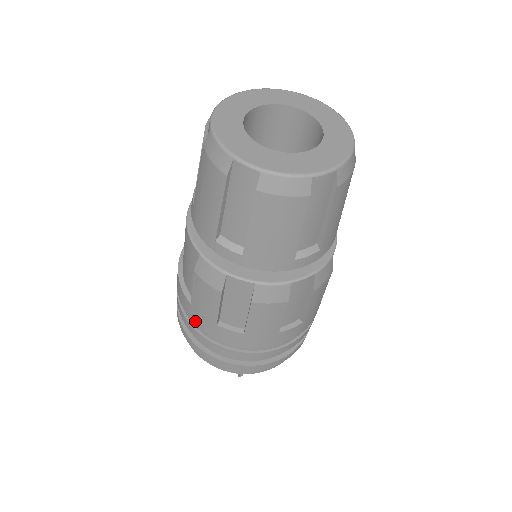
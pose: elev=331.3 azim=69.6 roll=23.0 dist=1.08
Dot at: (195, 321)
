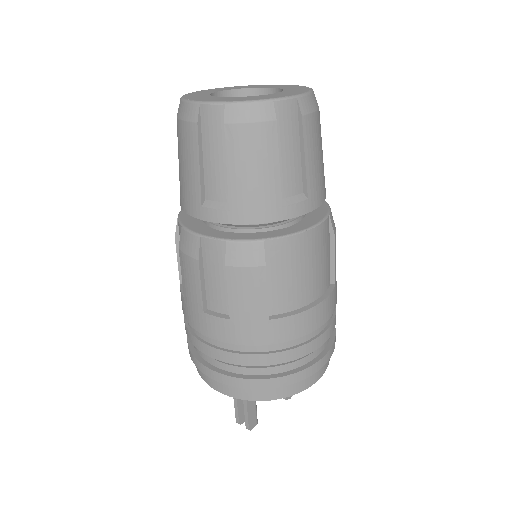
Dot at: occluded
